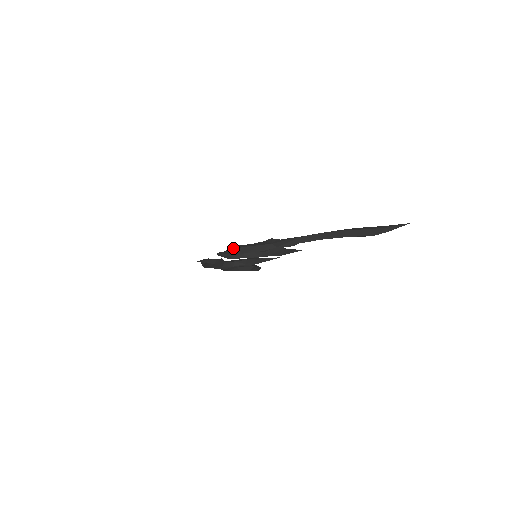
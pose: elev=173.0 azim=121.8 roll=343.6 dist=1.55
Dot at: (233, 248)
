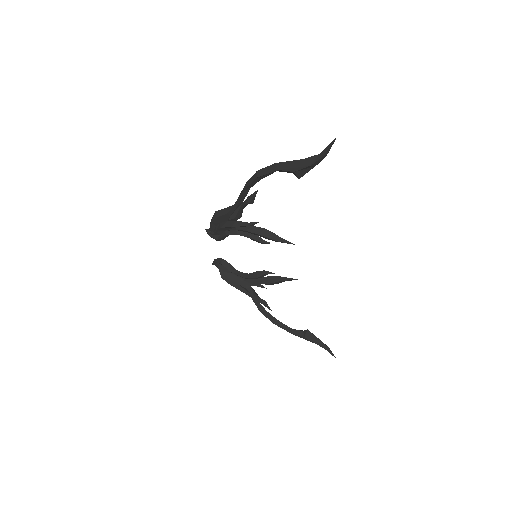
Dot at: occluded
